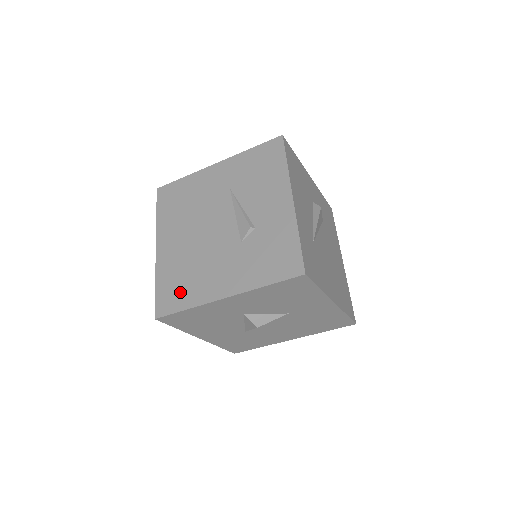
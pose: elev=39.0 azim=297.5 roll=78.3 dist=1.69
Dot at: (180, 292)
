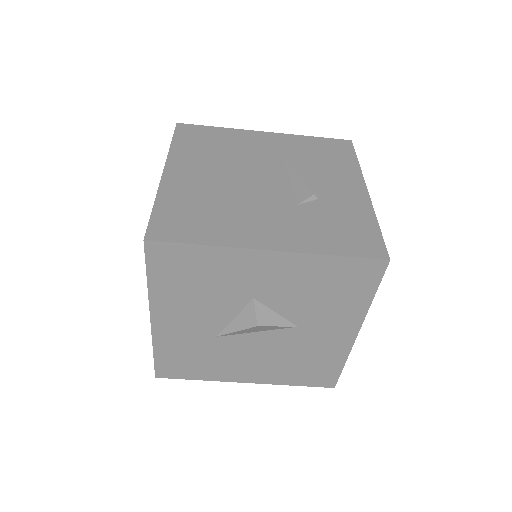
Dot at: (196, 224)
